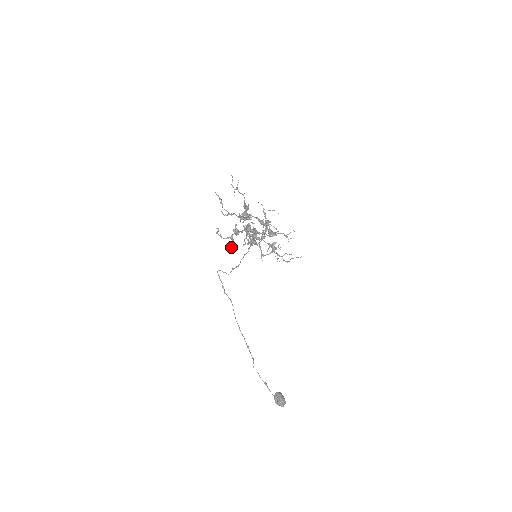
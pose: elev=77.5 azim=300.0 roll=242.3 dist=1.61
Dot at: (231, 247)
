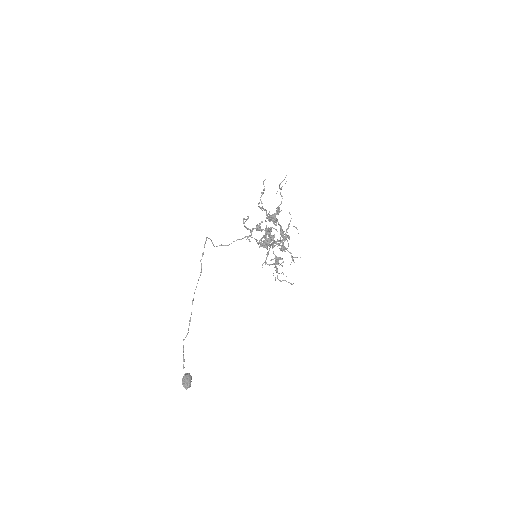
Dot at: (246, 239)
